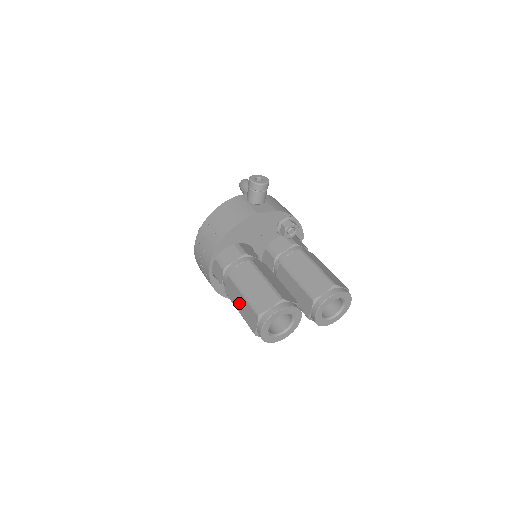
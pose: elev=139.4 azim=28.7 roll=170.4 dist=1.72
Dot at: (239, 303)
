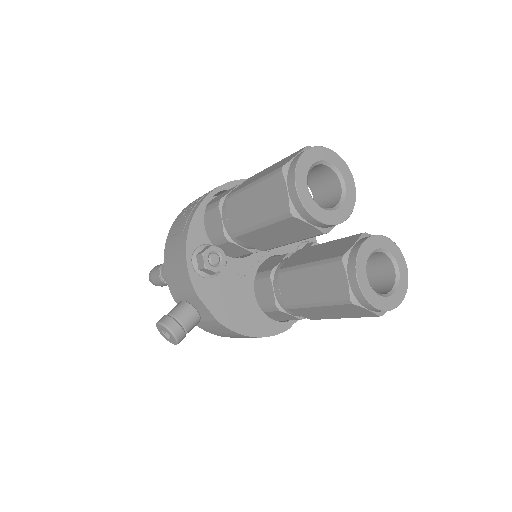
Dot at: (260, 175)
